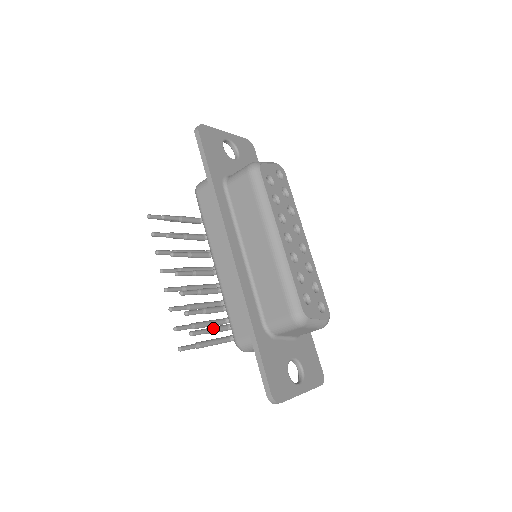
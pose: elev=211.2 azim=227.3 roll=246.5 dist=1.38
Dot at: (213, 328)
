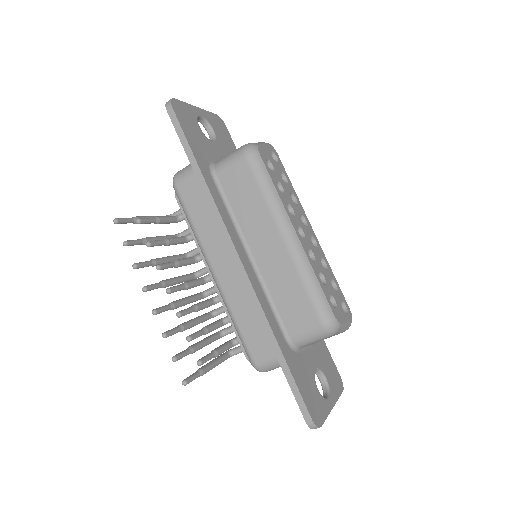
Dot at: (219, 349)
